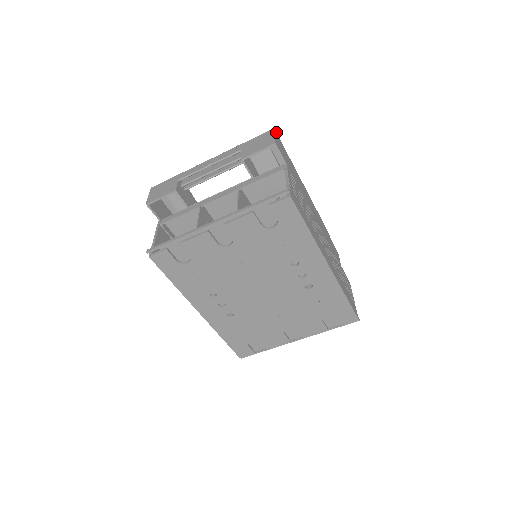
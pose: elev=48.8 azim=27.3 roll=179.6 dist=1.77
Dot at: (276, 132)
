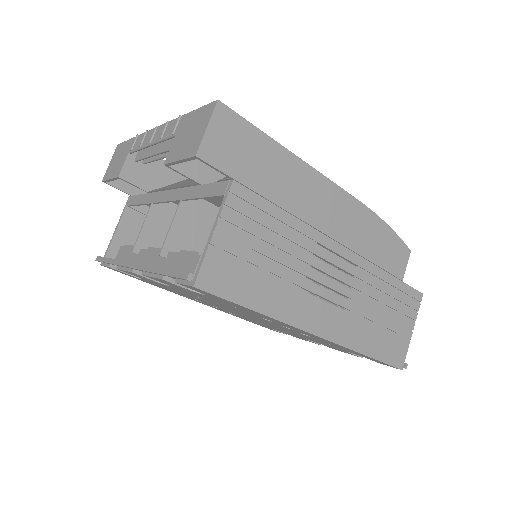
Dot at: occluded
